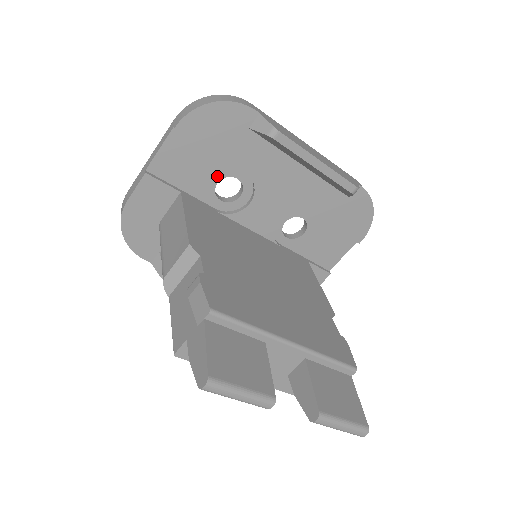
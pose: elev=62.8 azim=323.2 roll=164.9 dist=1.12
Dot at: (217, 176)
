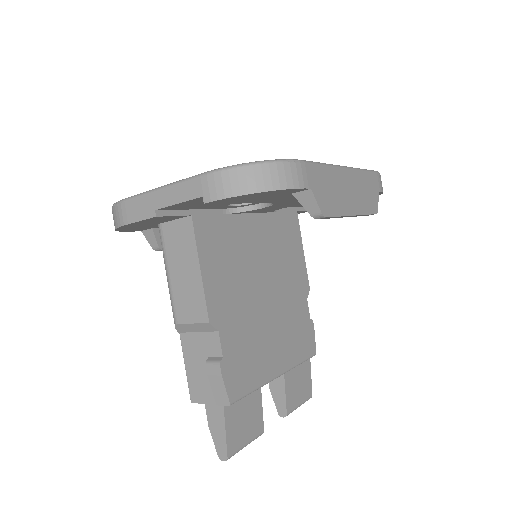
Dot at: occluded
